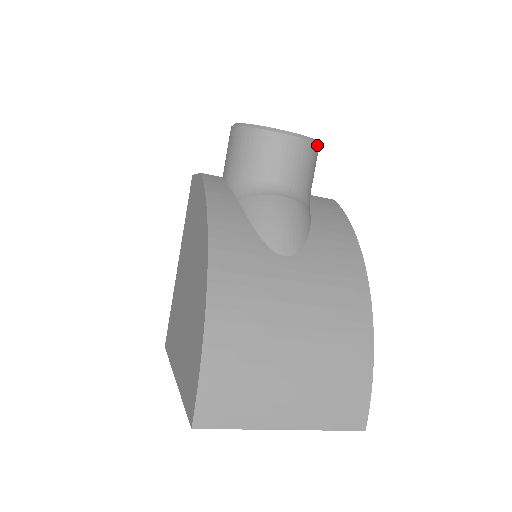
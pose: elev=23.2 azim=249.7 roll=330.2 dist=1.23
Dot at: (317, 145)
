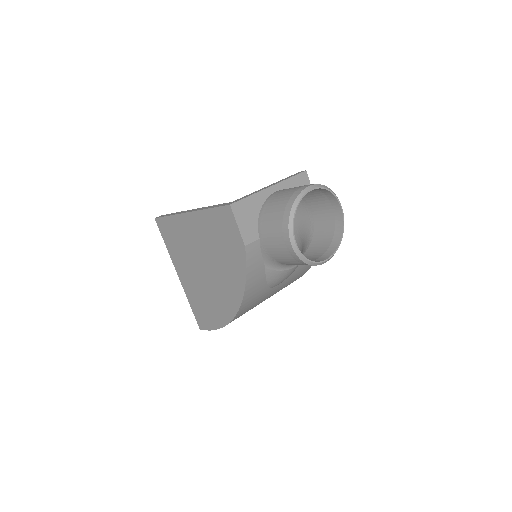
Dot at: (341, 238)
